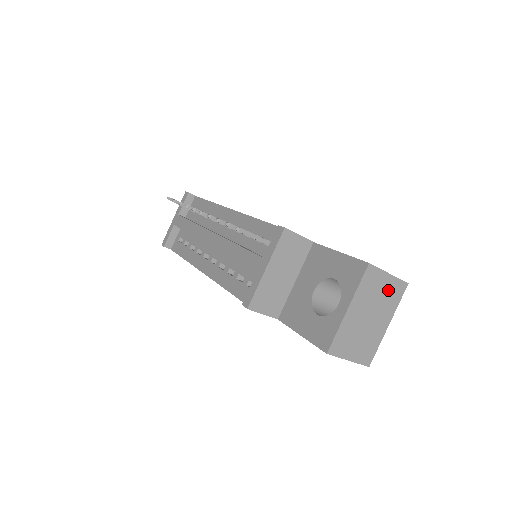
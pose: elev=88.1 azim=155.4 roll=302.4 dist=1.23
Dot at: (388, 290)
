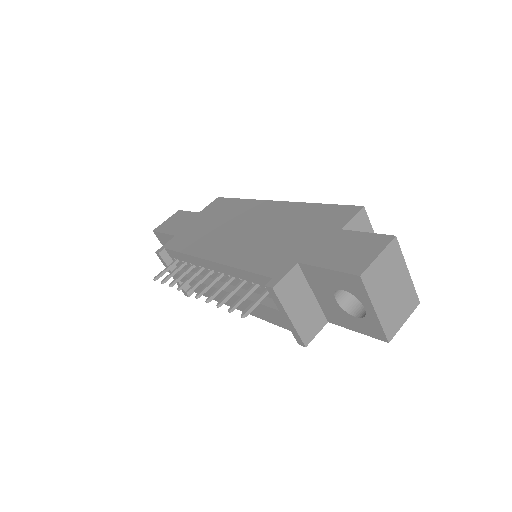
Dot at: (387, 262)
